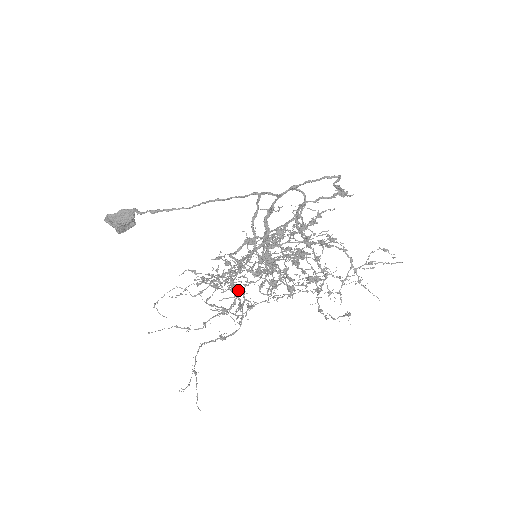
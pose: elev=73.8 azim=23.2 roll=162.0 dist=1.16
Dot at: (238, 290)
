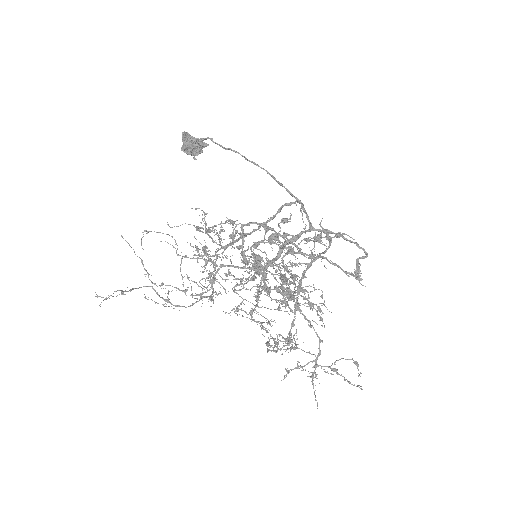
Dot at: (212, 287)
